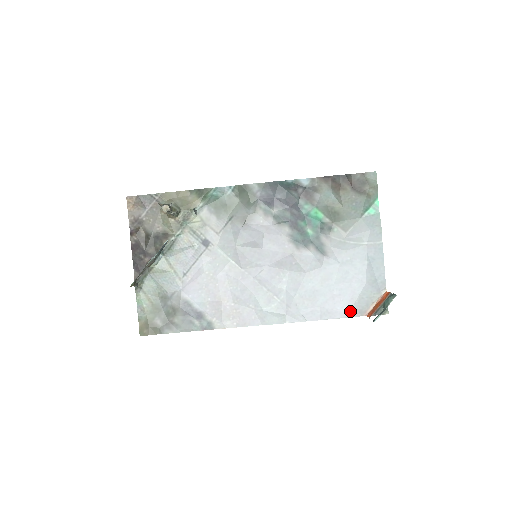
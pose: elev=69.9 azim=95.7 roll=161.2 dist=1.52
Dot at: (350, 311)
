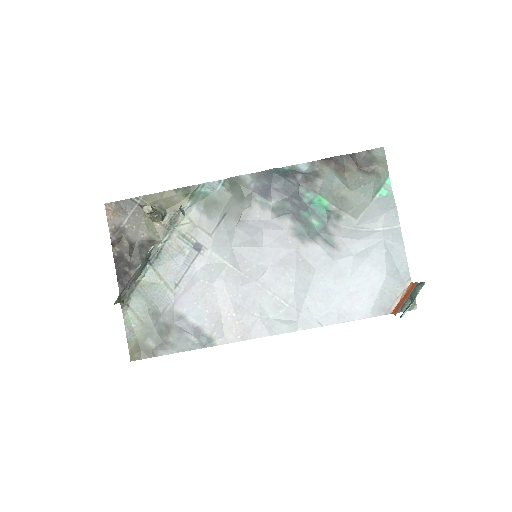
Dot at: (371, 310)
